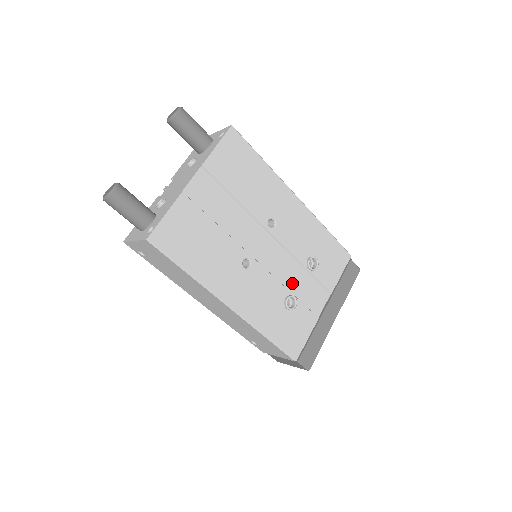
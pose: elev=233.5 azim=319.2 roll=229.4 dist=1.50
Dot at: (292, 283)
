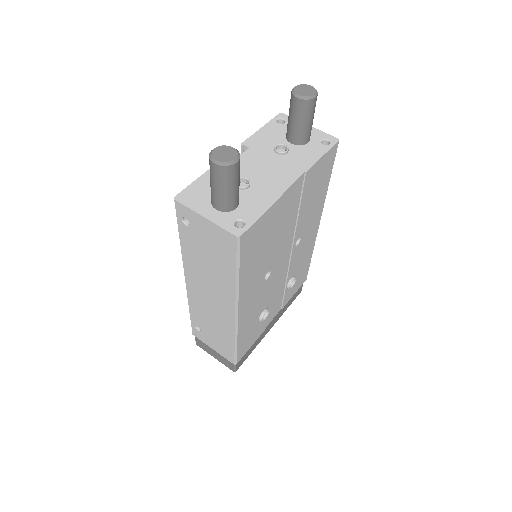
Dot at: (273, 297)
